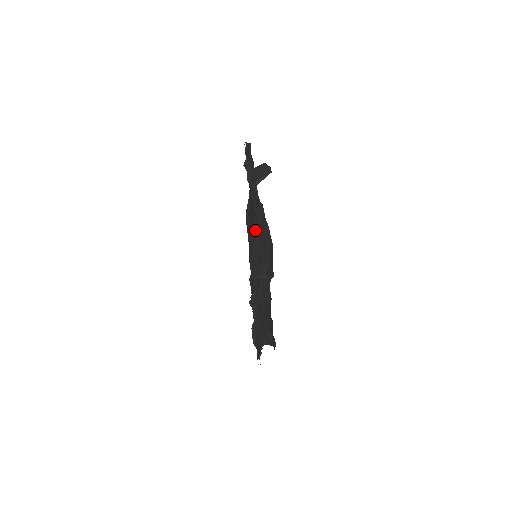
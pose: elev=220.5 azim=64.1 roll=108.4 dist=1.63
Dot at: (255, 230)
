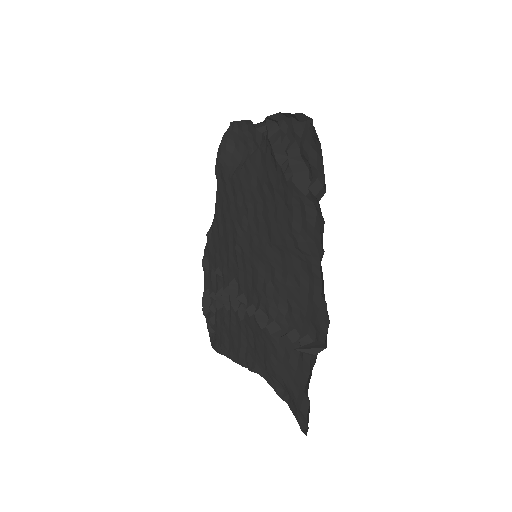
Dot at: (279, 246)
